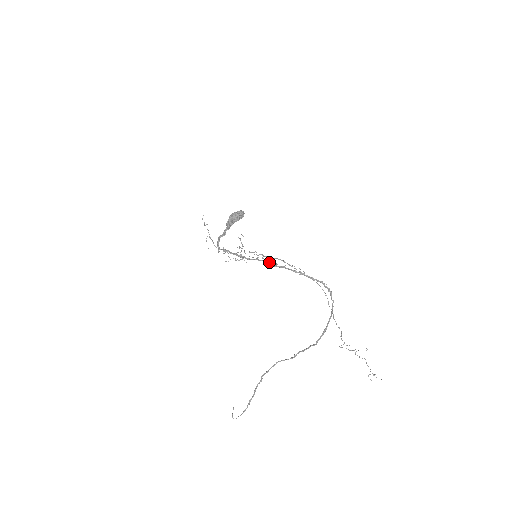
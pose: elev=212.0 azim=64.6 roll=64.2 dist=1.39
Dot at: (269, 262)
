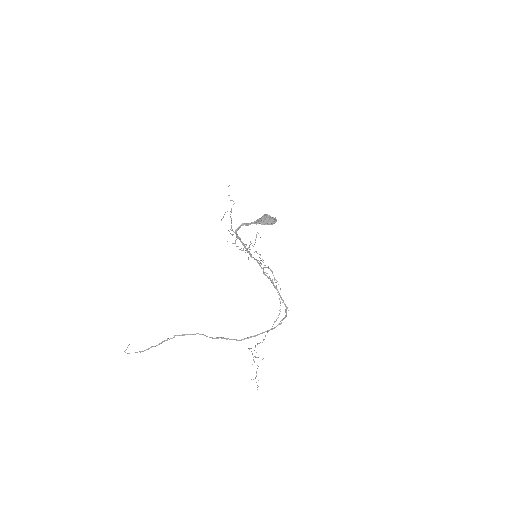
Dot at: (263, 268)
